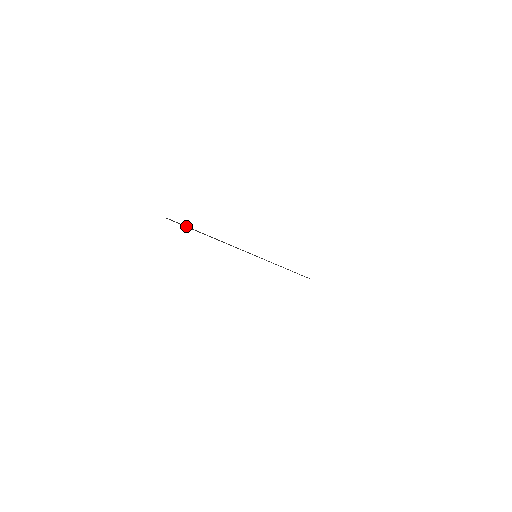
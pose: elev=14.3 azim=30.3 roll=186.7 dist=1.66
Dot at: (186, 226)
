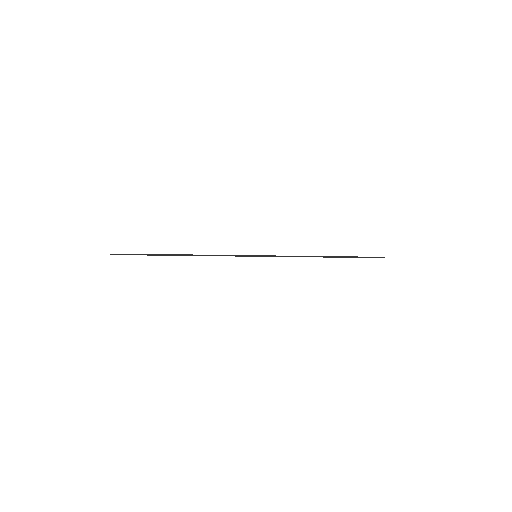
Dot at: (137, 254)
